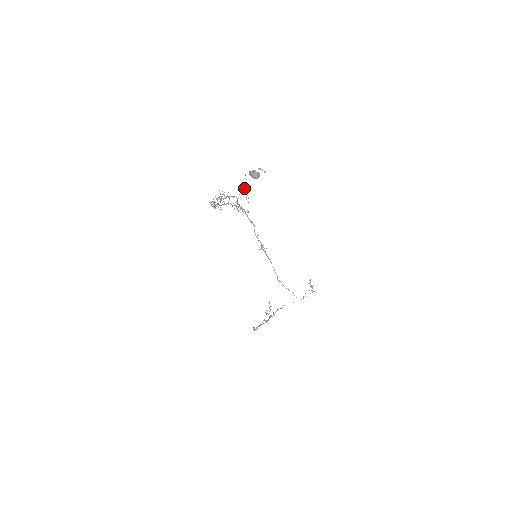
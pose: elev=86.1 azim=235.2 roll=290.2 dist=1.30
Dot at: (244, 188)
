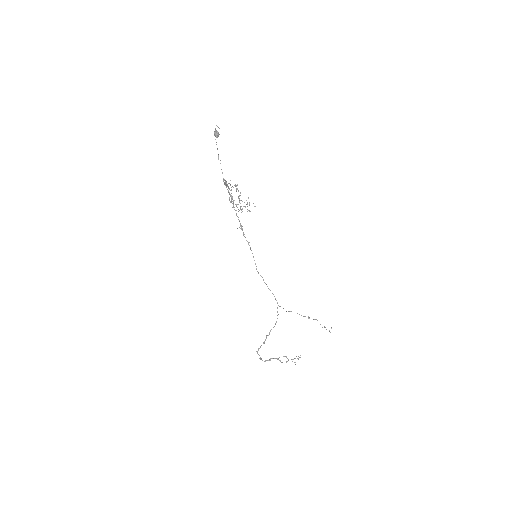
Dot at: occluded
